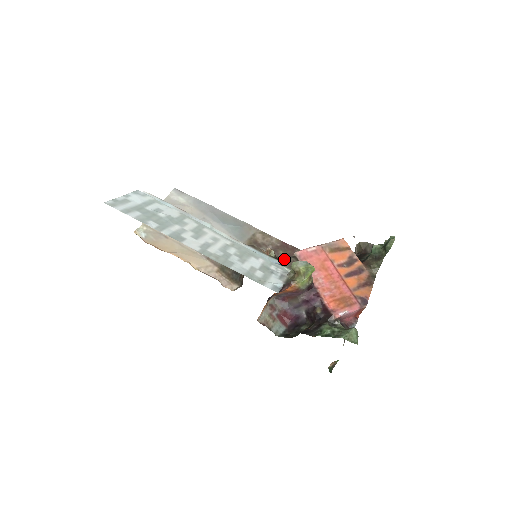
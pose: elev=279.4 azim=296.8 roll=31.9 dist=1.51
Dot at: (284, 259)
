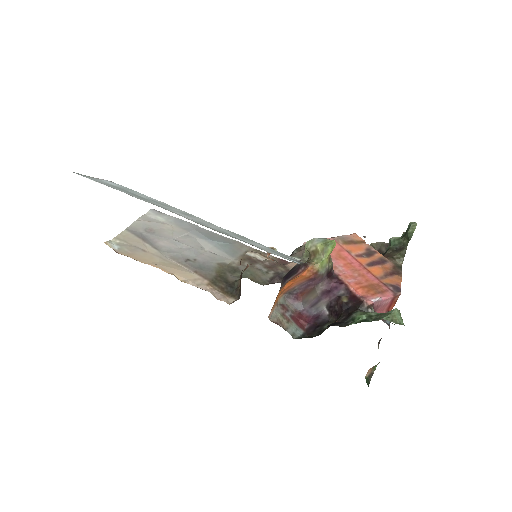
Dot at: occluded
